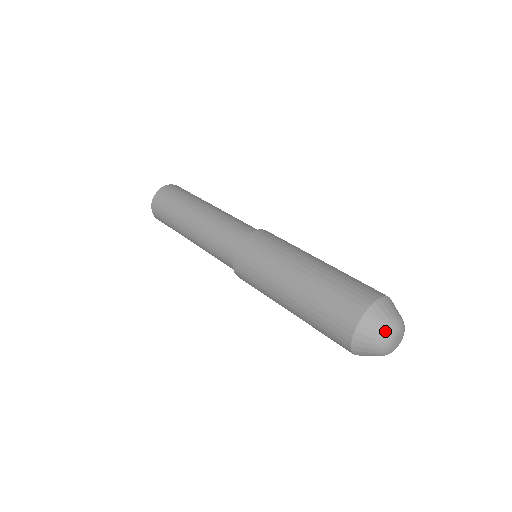
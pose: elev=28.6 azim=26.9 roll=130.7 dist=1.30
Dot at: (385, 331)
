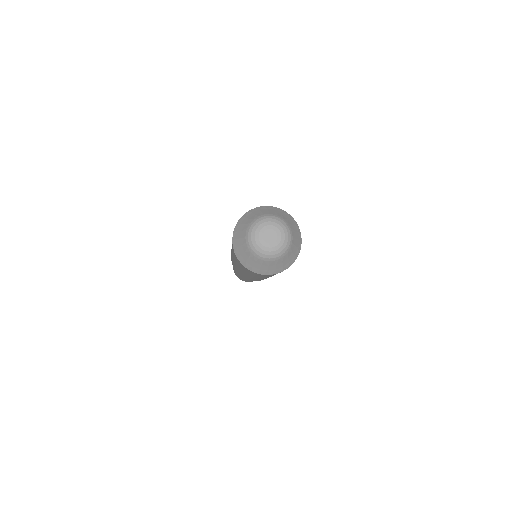
Dot at: (246, 238)
